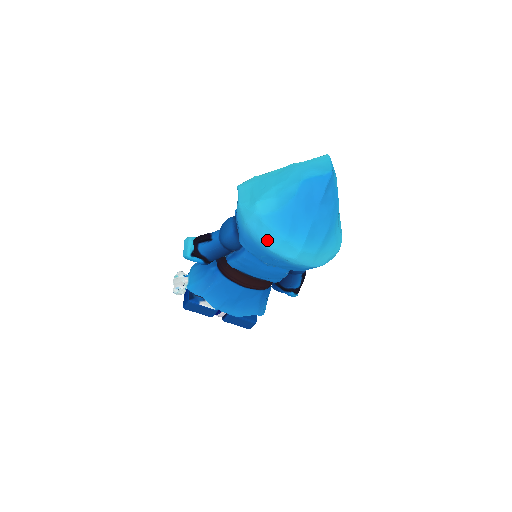
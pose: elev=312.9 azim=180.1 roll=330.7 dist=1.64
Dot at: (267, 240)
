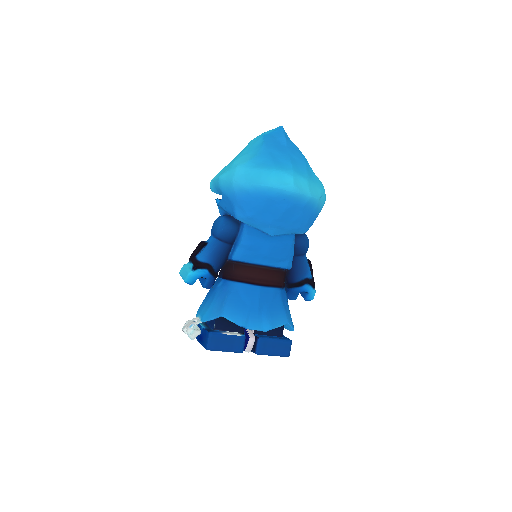
Dot at: (260, 179)
